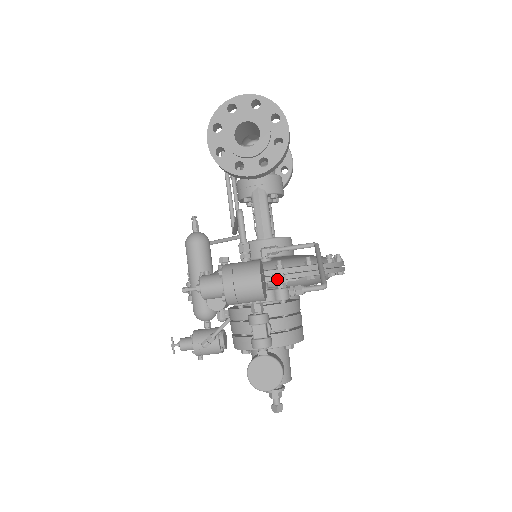
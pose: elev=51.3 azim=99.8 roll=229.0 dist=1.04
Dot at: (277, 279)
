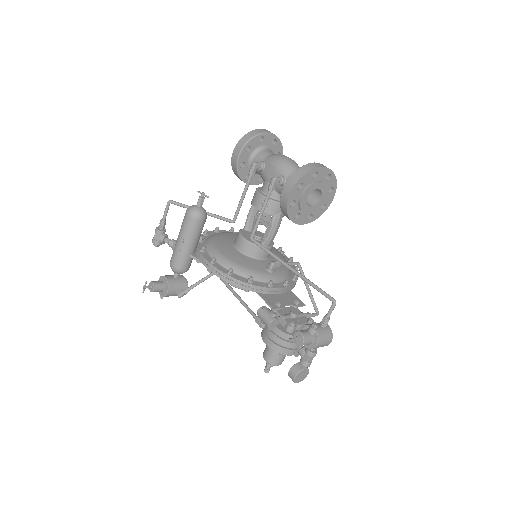
Dot at: (283, 293)
